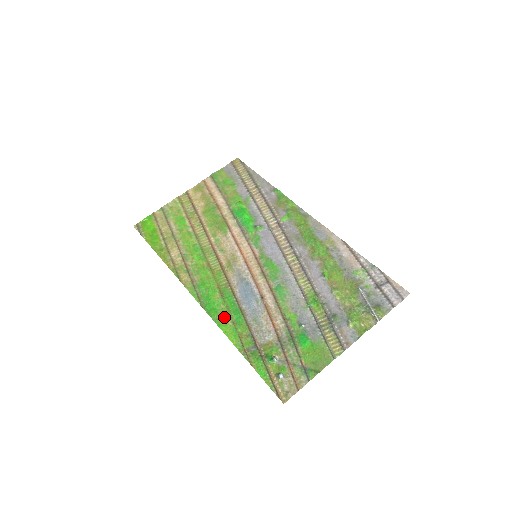
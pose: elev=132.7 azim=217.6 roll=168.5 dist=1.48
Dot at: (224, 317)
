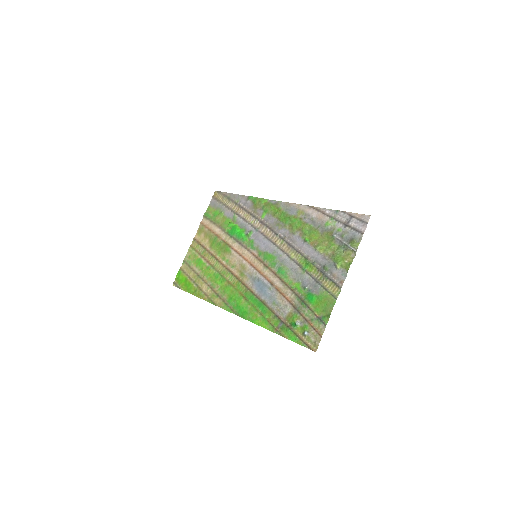
Dot at: (253, 314)
